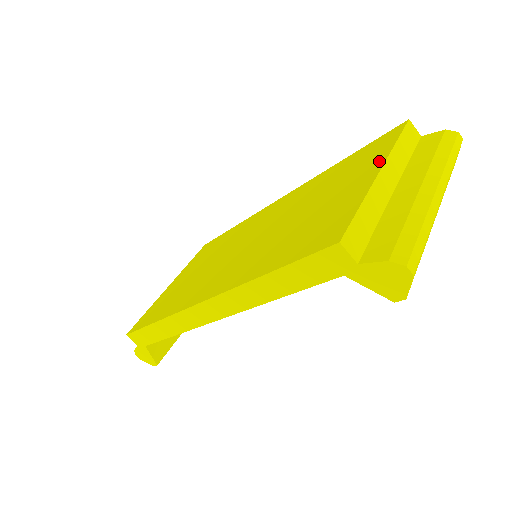
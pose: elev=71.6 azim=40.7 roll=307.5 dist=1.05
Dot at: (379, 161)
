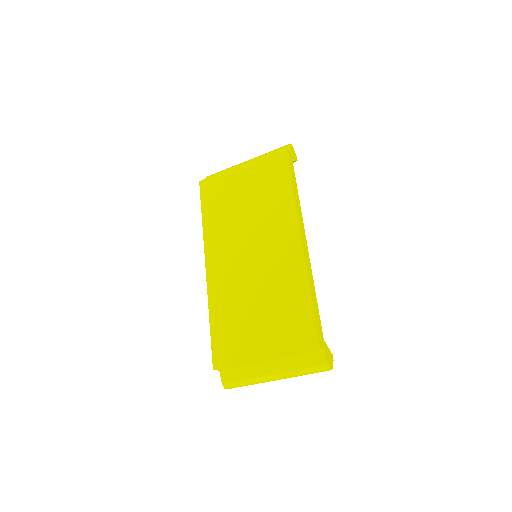
Dot at: (276, 351)
